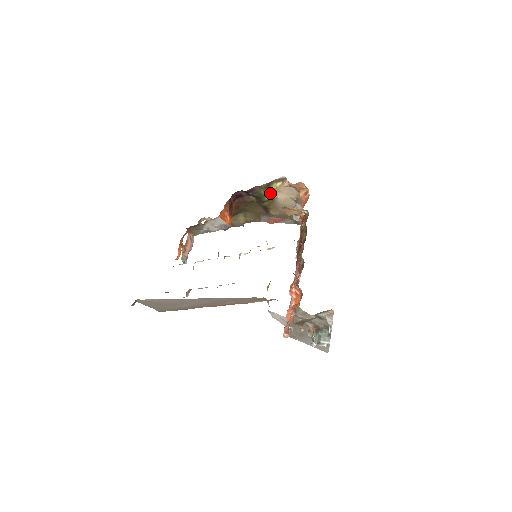
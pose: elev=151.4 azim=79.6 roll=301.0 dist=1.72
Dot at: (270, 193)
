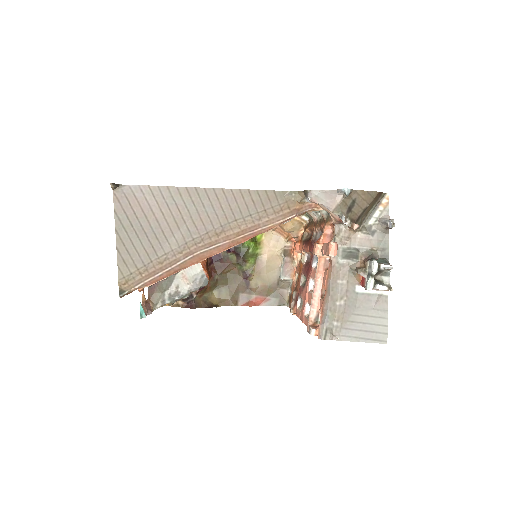
Dot at: (255, 243)
